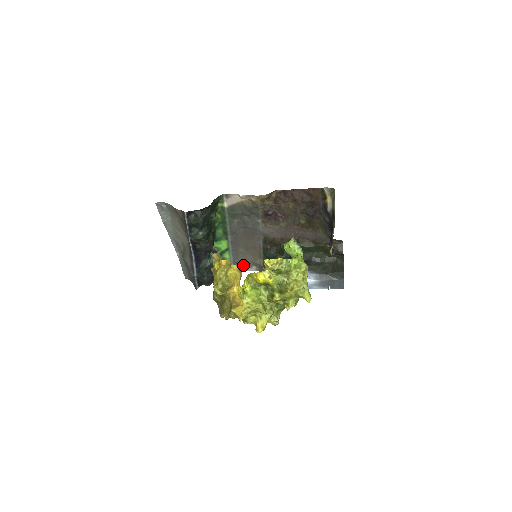
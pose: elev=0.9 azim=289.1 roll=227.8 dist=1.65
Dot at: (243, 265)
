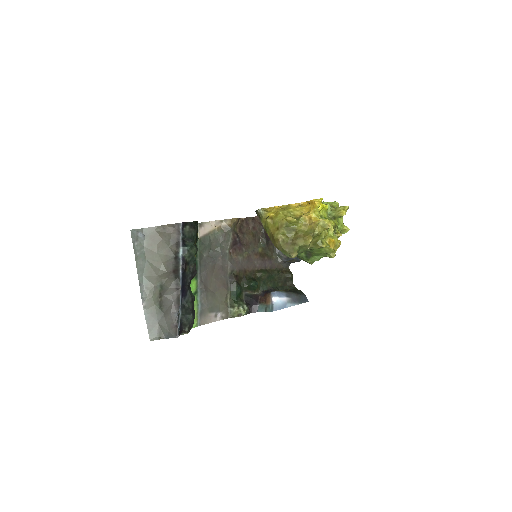
Dot at: (209, 314)
